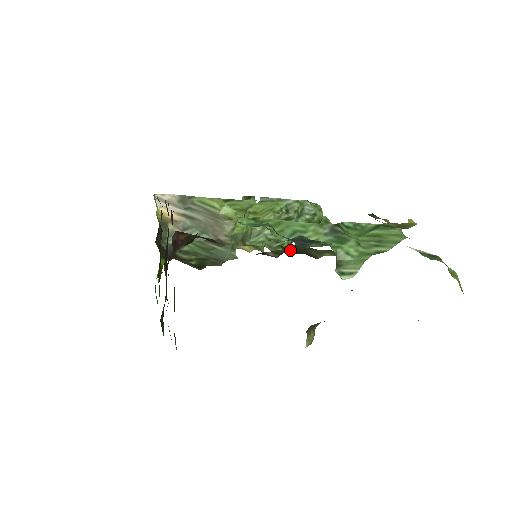
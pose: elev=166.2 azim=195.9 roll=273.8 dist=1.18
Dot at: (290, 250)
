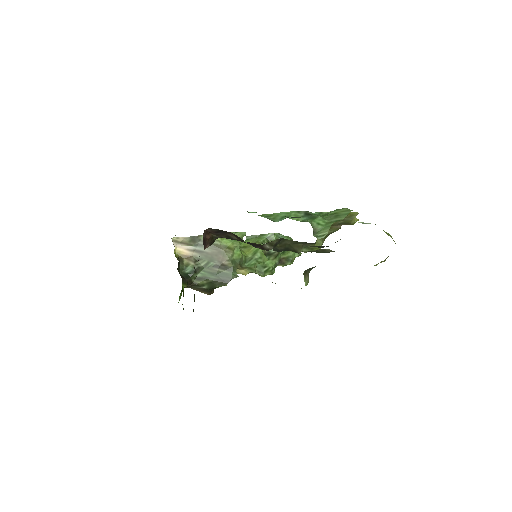
Dot at: (279, 247)
